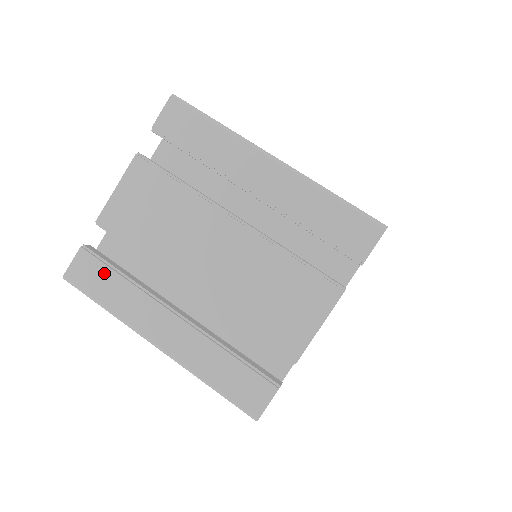
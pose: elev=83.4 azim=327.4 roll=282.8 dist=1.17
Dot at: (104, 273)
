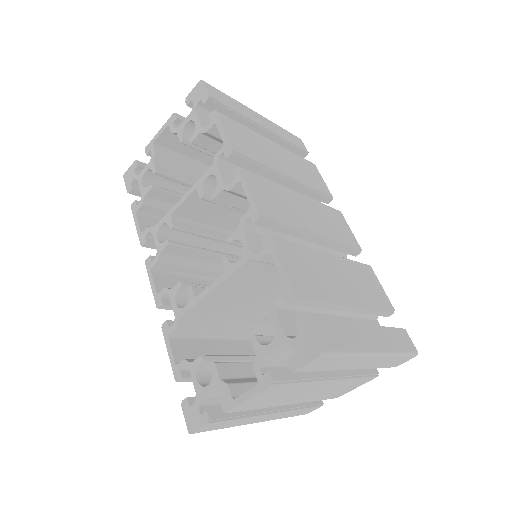
Dot at: (227, 422)
